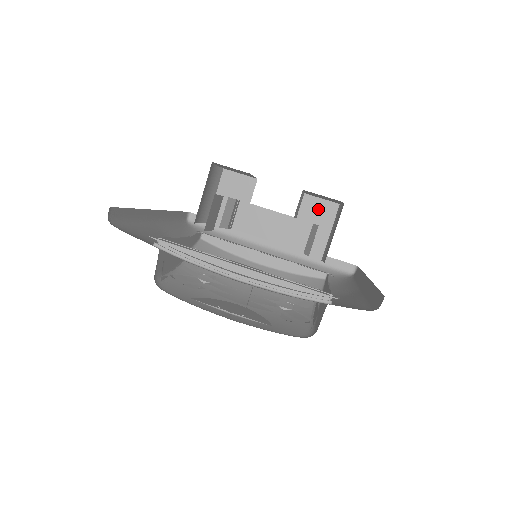
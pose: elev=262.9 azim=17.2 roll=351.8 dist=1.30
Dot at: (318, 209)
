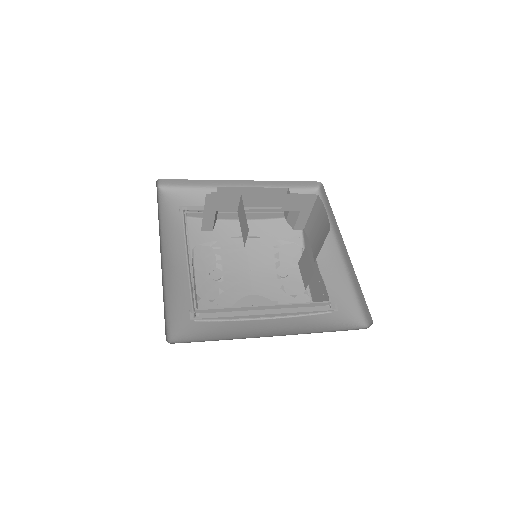
Dot at: (299, 202)
